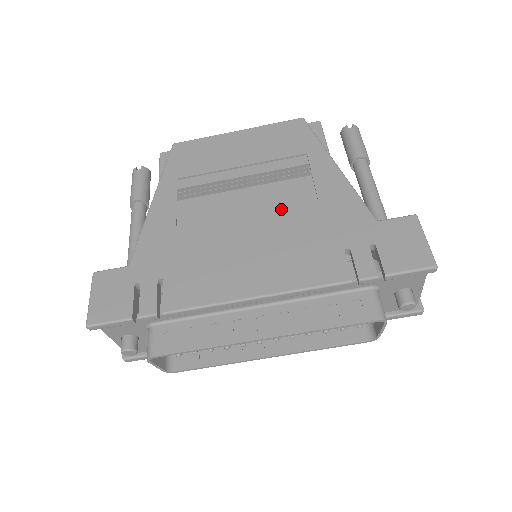
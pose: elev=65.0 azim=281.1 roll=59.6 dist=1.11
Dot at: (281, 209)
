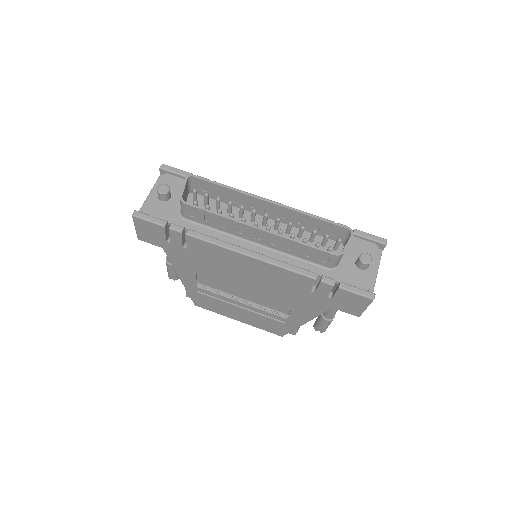
Dot at: occluded
